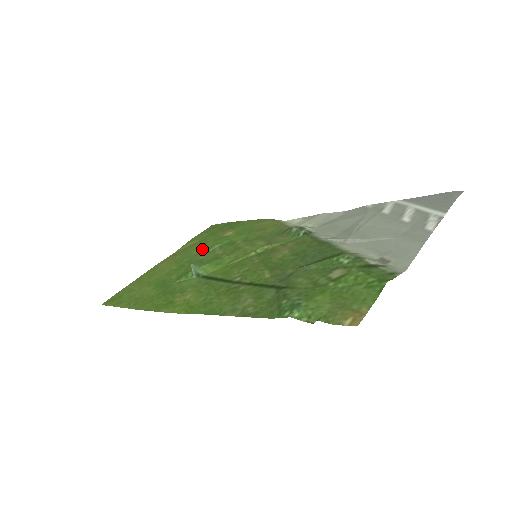
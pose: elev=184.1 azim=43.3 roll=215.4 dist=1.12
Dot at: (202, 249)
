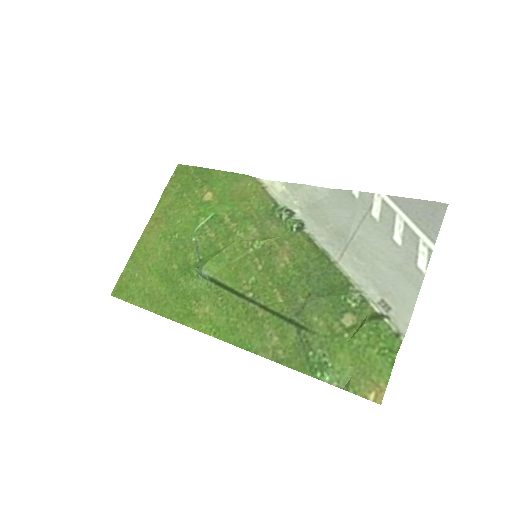
Dot at: (187, 221)
